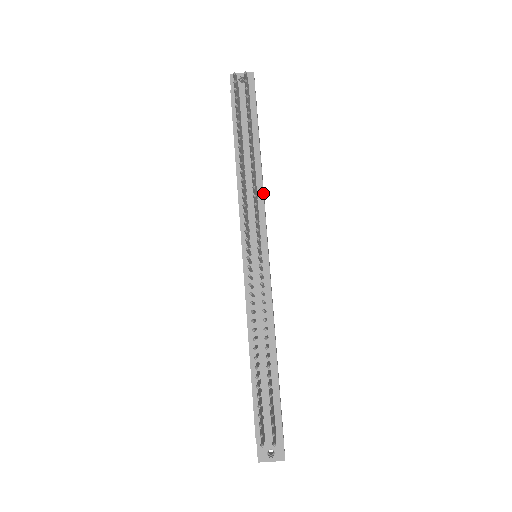
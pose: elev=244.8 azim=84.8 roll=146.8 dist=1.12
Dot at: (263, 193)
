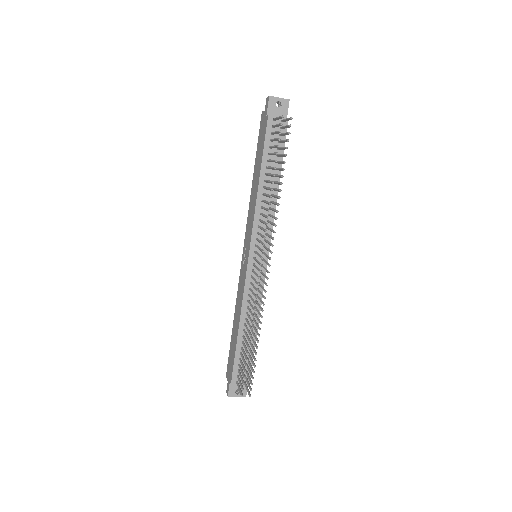
Dot at: occluded
